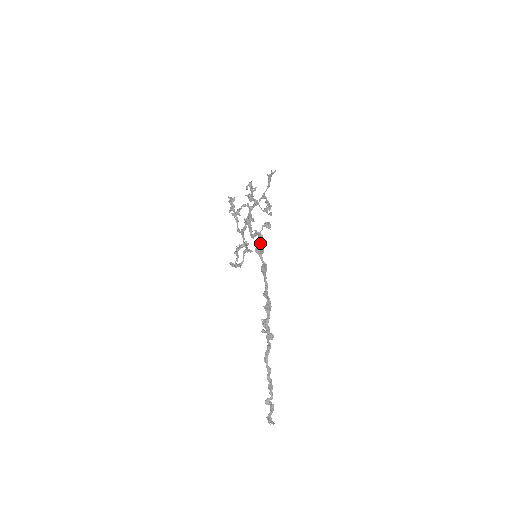
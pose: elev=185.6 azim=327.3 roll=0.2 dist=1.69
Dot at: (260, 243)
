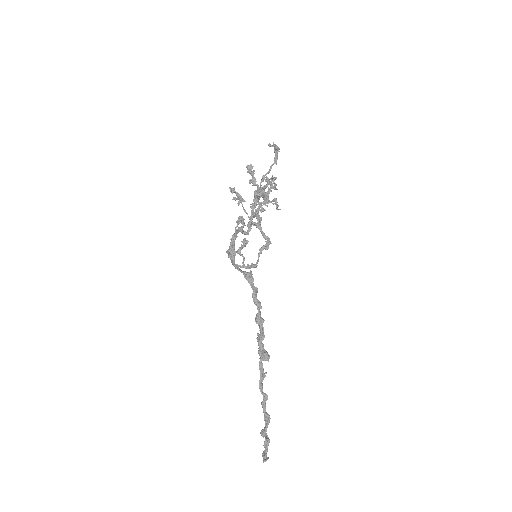
Dot at: (230, 244)
